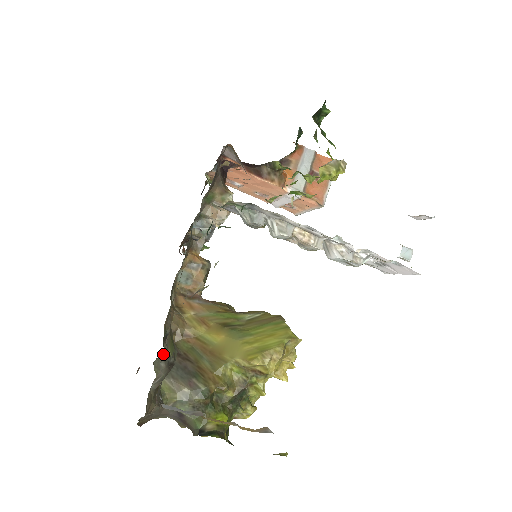
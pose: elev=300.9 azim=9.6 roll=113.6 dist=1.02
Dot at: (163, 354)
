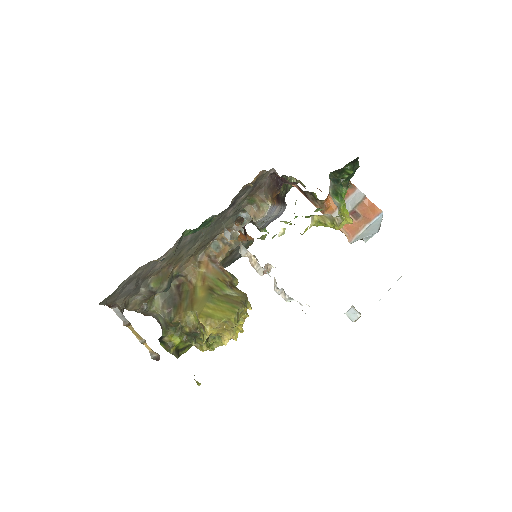
Dot at: occluded
